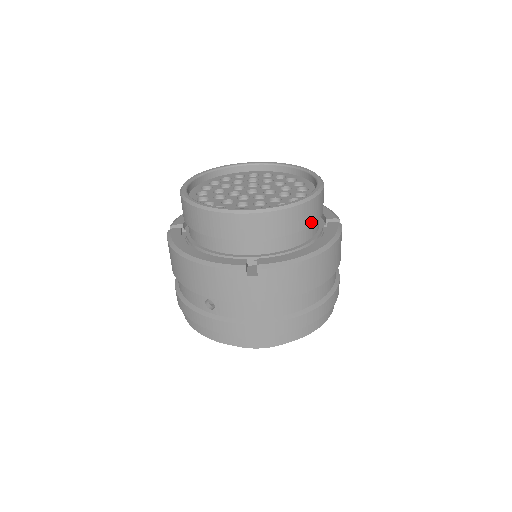
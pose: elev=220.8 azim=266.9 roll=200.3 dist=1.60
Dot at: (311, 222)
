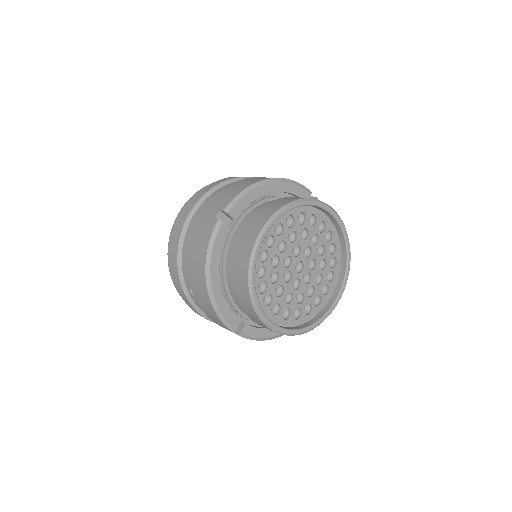
Dot at: occluded
